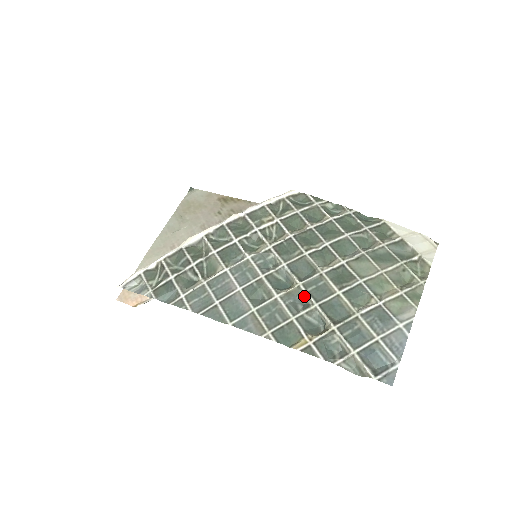
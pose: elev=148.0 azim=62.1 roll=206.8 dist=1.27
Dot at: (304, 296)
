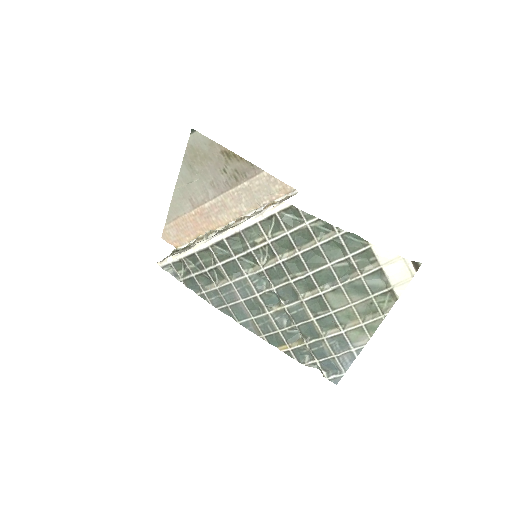
Dot at: (288, 315)
